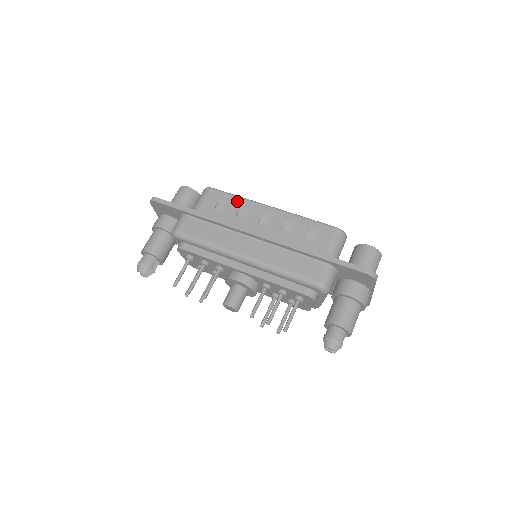
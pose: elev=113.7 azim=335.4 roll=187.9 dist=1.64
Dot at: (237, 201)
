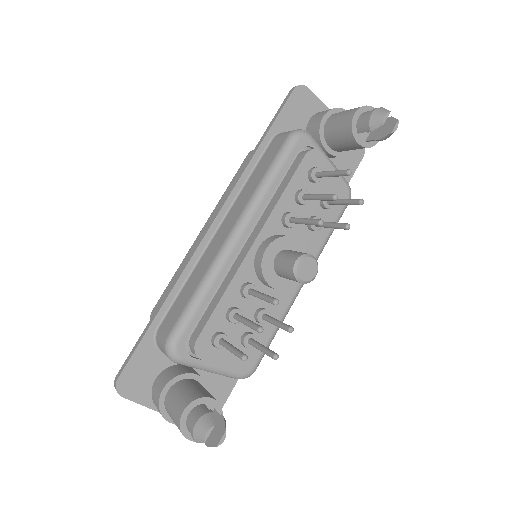
Dot at: (178, 272)
